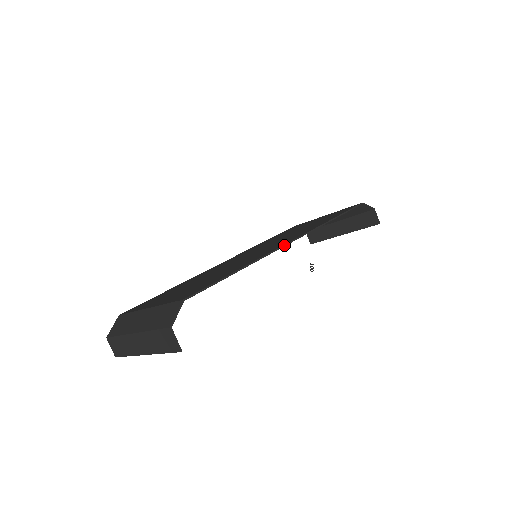
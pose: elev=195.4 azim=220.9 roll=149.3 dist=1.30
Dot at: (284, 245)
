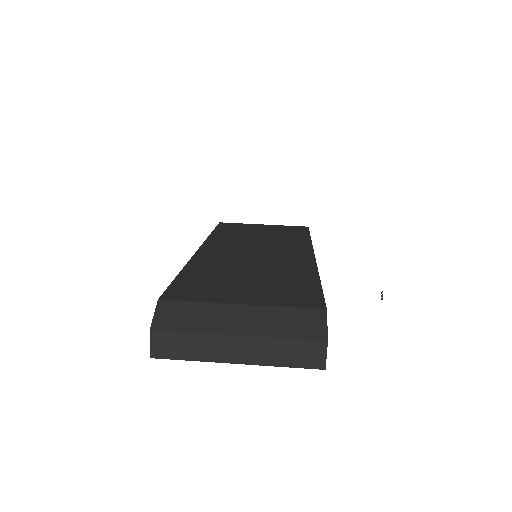
Dot at: (315, 259)
